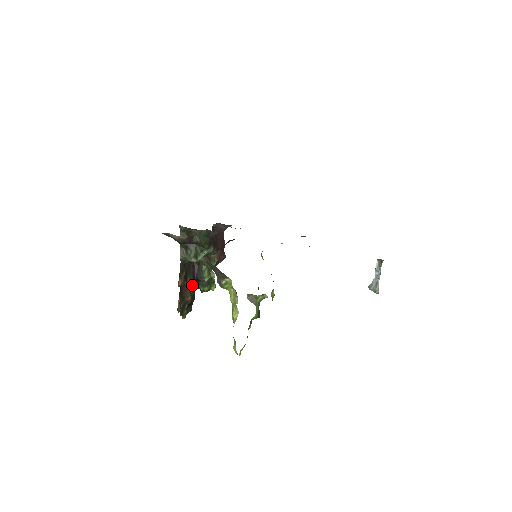
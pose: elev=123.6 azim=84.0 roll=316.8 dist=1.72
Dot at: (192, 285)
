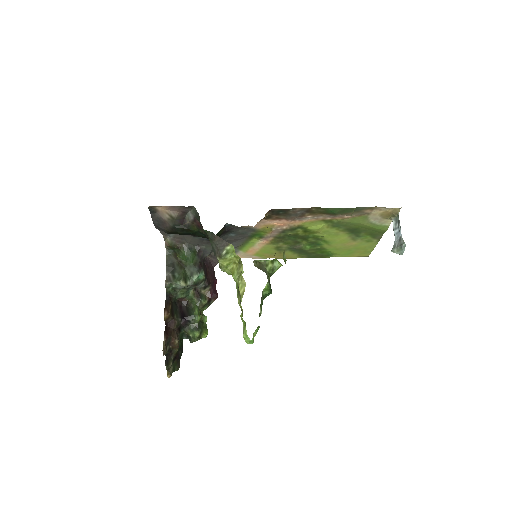
Dot at: (179, 329)
